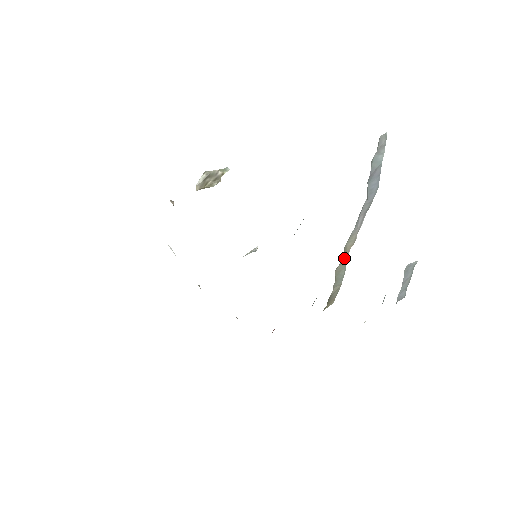
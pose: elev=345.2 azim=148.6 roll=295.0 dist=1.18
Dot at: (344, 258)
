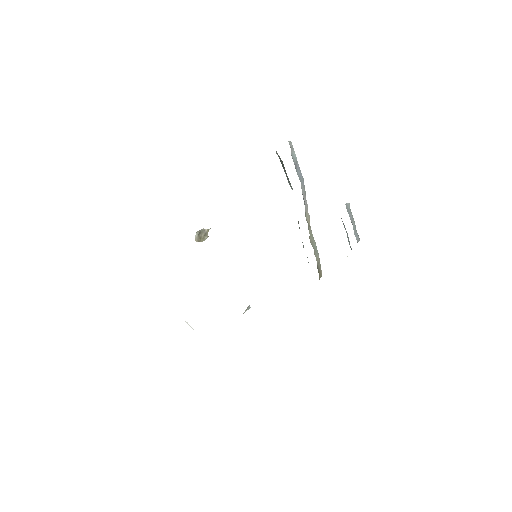
Dot at: (310, 230)
